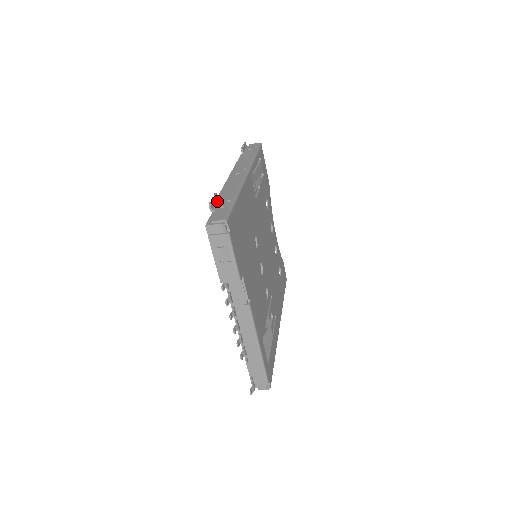
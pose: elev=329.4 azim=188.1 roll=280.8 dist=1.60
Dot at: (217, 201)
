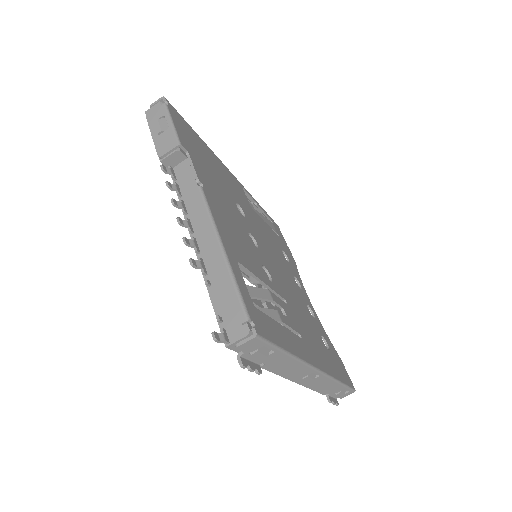
Dot at: occluded
